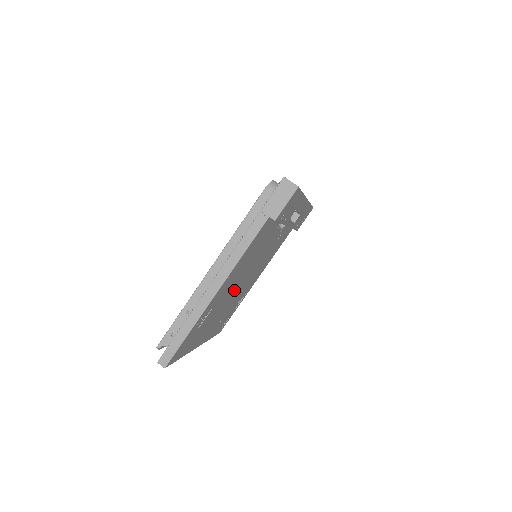
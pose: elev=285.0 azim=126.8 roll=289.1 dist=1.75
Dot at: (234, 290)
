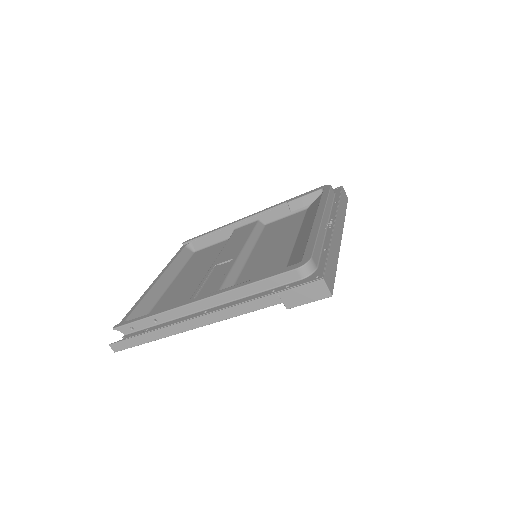
Dot at: (217, 280)
